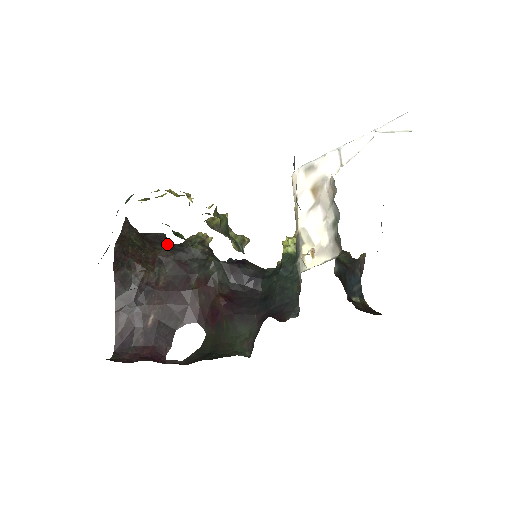
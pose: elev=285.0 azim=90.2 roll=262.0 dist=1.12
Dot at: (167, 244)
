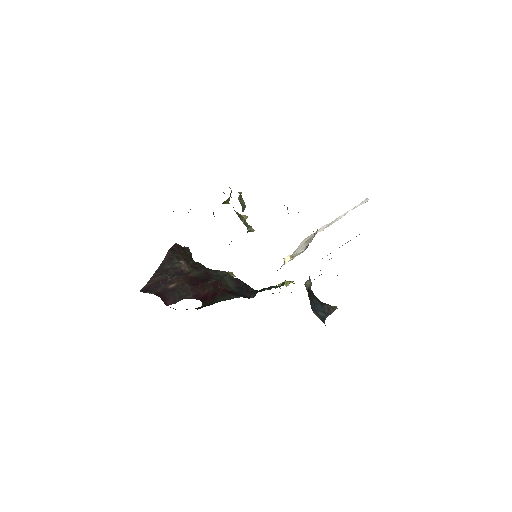
Dot at: occluded
